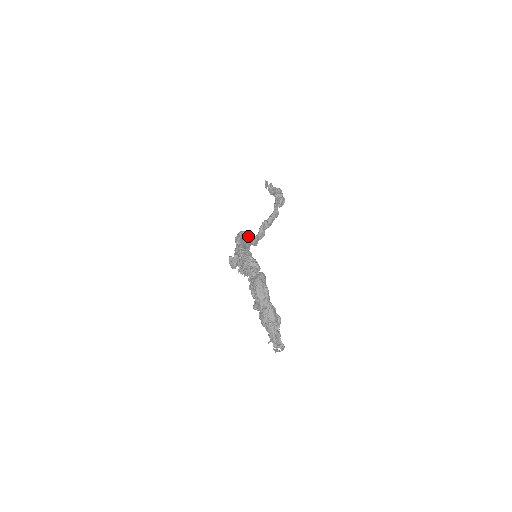
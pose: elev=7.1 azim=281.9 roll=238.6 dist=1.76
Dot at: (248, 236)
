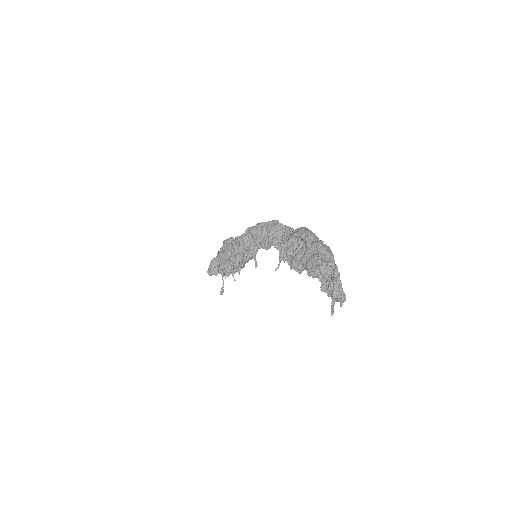
Dot at: occluded
